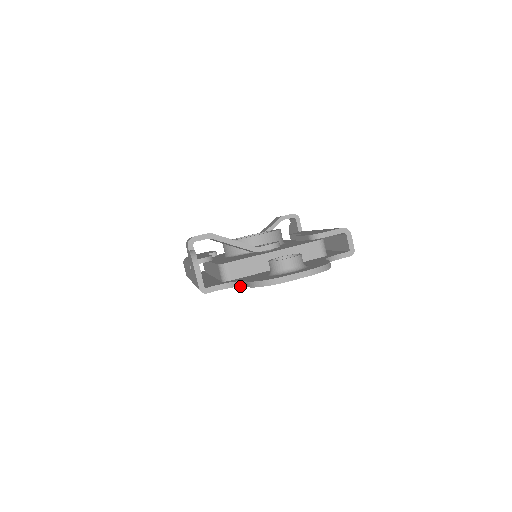
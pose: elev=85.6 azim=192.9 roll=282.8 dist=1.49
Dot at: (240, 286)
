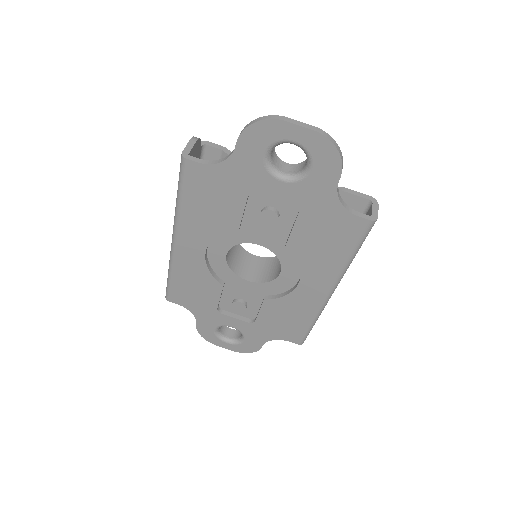
Dot at: (227, 158)
